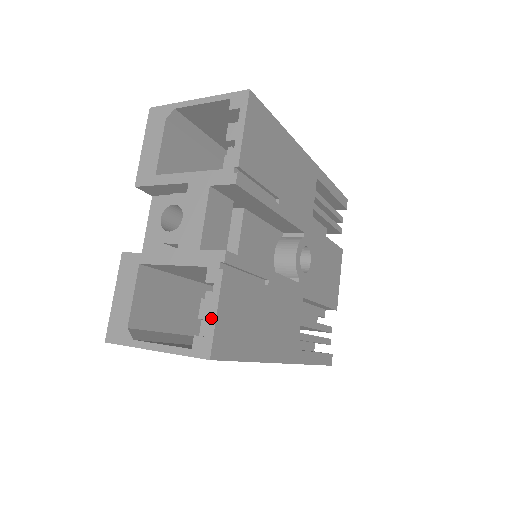
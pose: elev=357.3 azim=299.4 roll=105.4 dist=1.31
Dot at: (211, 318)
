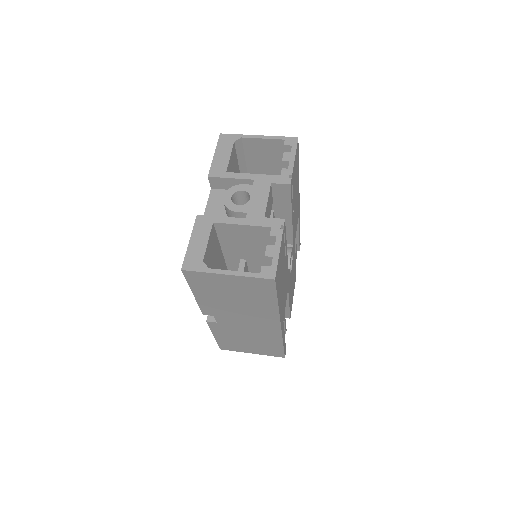
Dot at: (275, 256)
